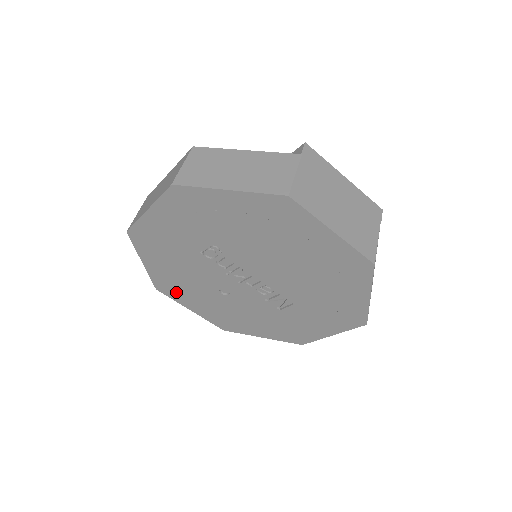
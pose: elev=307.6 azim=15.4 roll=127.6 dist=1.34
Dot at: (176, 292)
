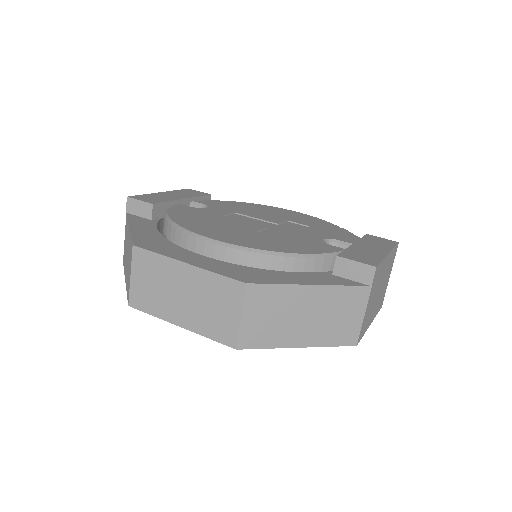
Dot at: occluded
